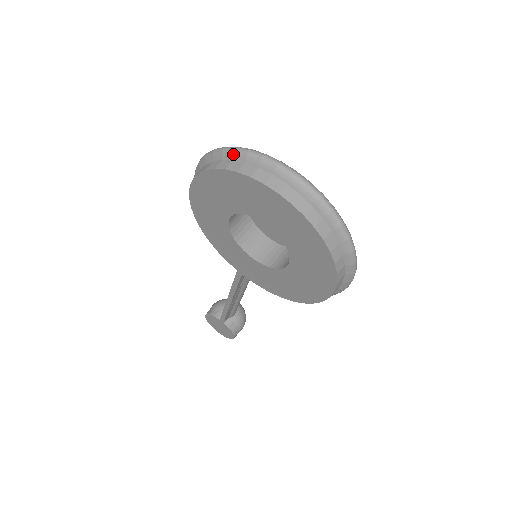
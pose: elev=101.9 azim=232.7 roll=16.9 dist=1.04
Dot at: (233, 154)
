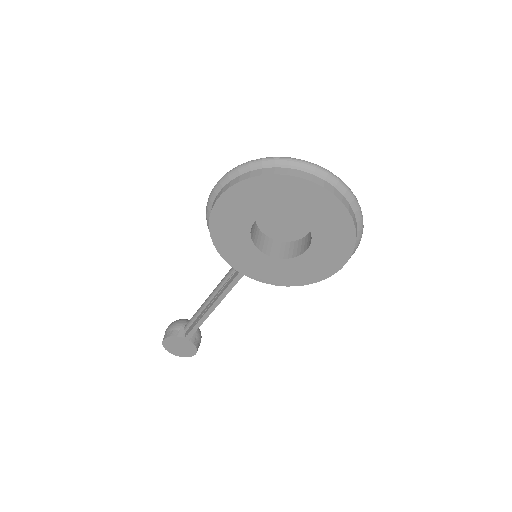
Dot at: (275, 162)
